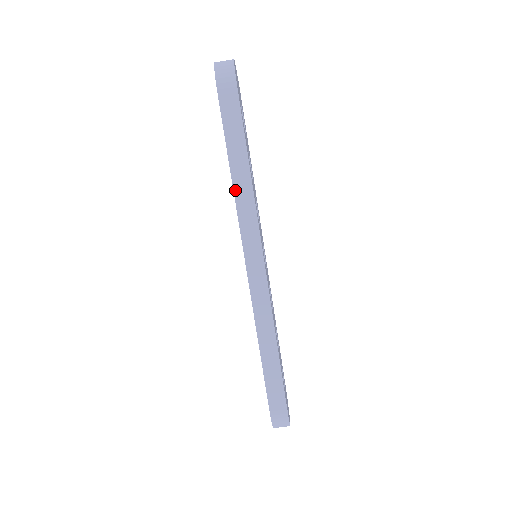
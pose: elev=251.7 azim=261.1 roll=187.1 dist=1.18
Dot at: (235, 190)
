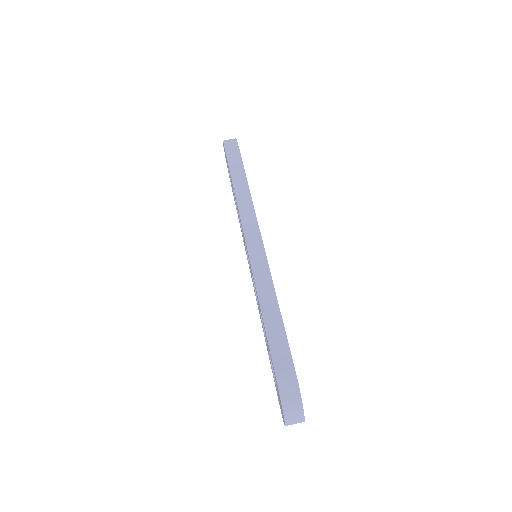
Dot at: (236, 193)
